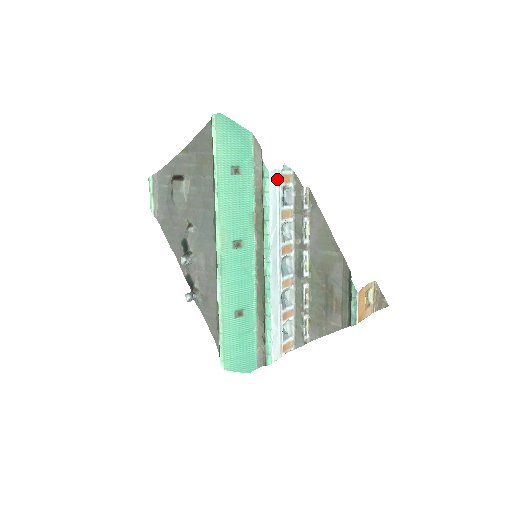
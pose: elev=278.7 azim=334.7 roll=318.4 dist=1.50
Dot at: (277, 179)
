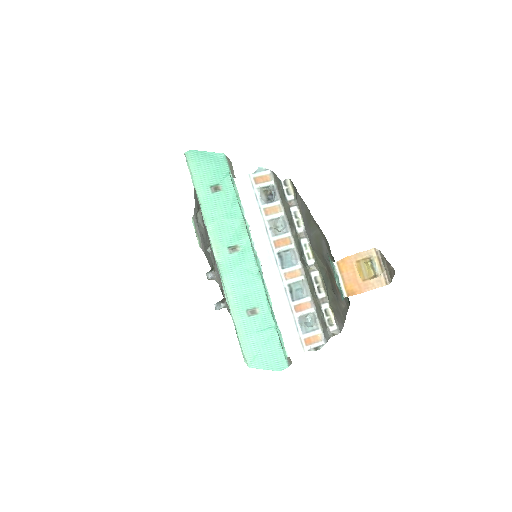
Dot at: (249, 182)
